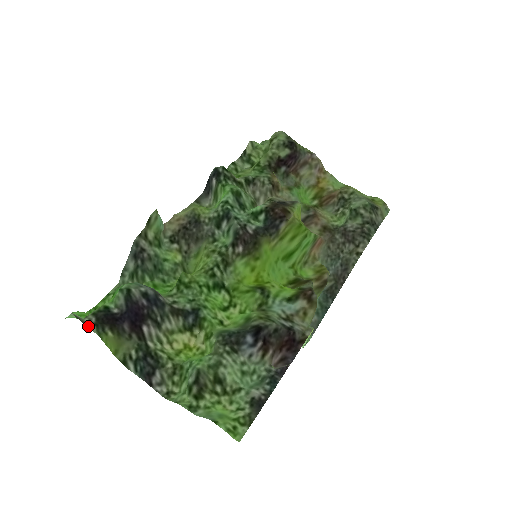
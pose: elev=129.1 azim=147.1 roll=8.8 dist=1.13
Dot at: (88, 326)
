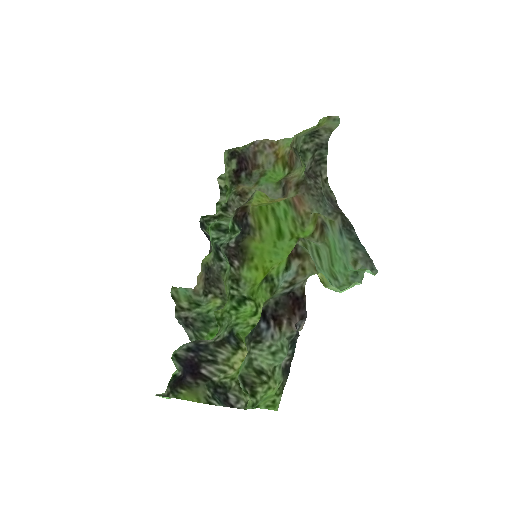
Dot at: (168, 396)
